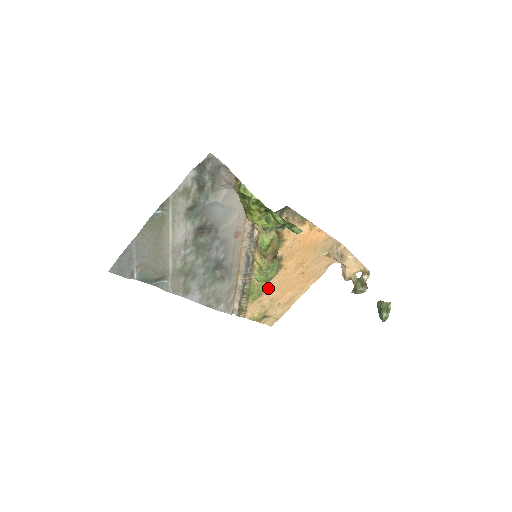
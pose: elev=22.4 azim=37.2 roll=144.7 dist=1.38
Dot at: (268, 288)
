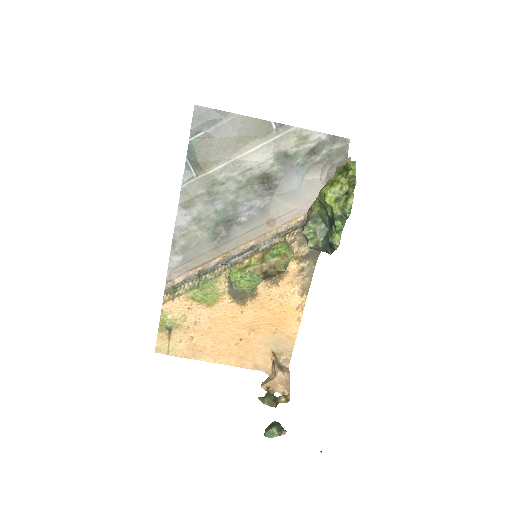
Dot at: (211, 307)
